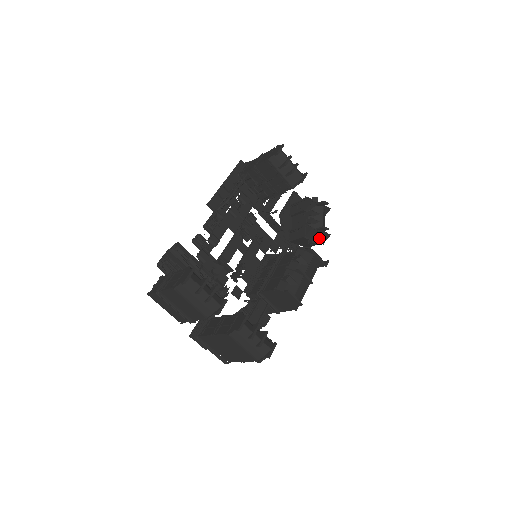
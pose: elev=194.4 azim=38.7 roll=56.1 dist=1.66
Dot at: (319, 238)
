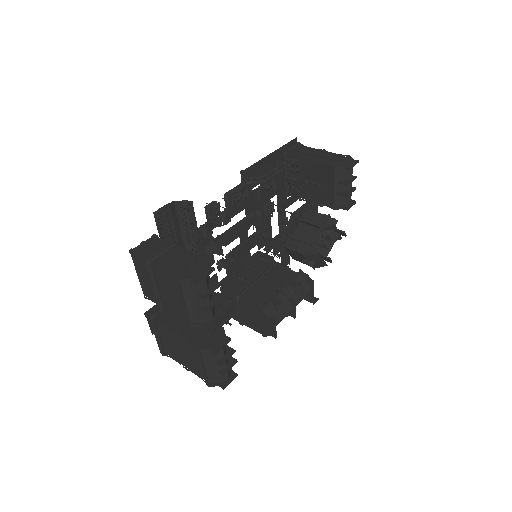
Dot at: (315, 263)
